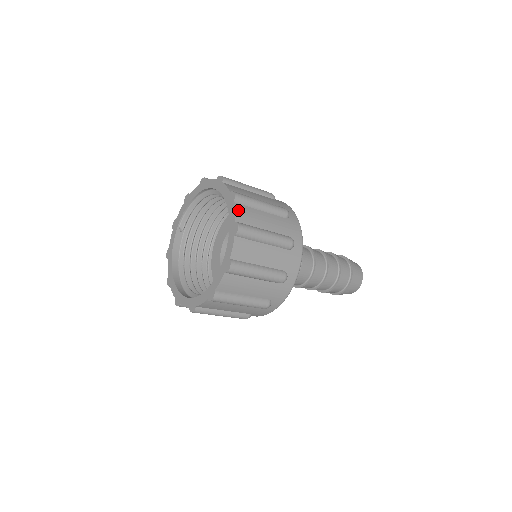
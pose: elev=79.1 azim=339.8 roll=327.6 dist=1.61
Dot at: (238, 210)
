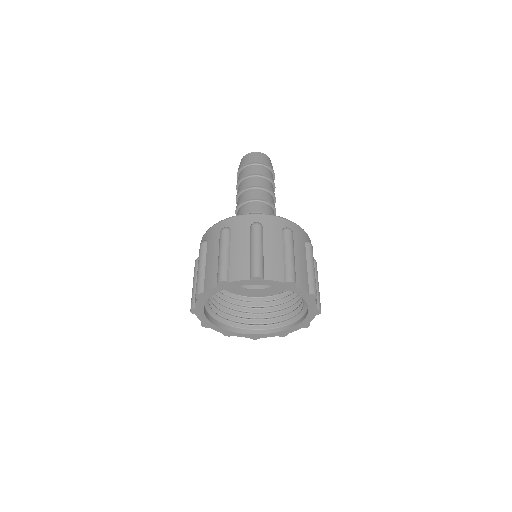
Dot at: occluded
